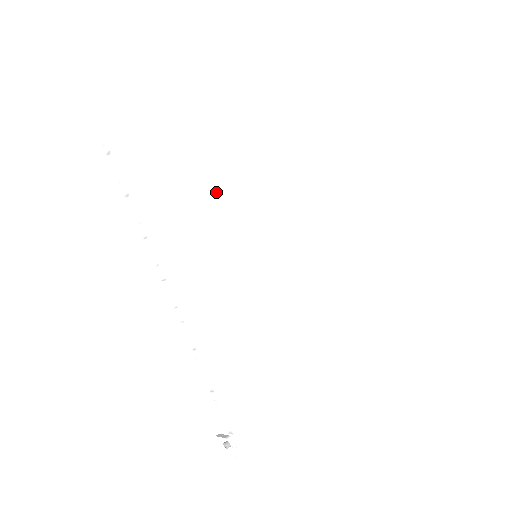
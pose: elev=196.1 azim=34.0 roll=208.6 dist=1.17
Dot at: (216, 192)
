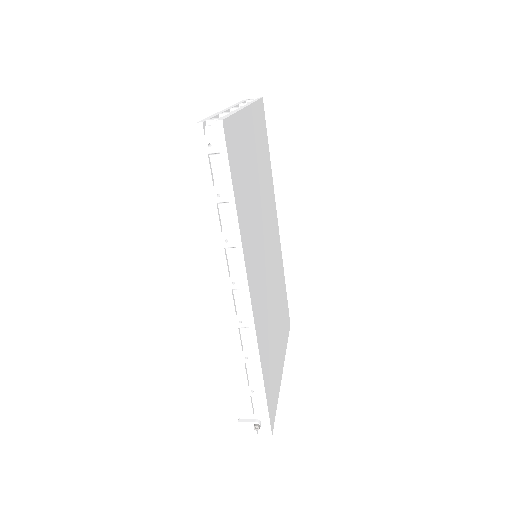
Dot at: (255, 199)
